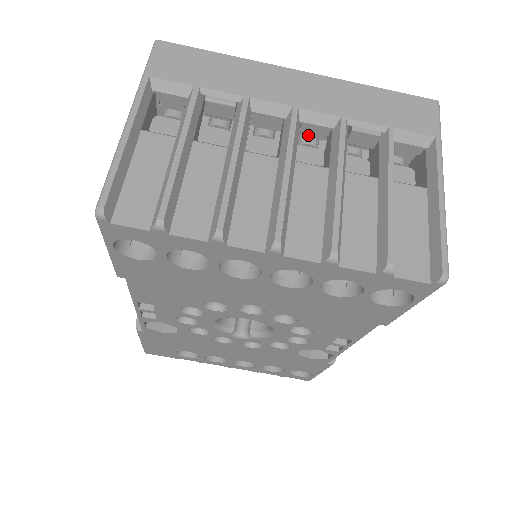
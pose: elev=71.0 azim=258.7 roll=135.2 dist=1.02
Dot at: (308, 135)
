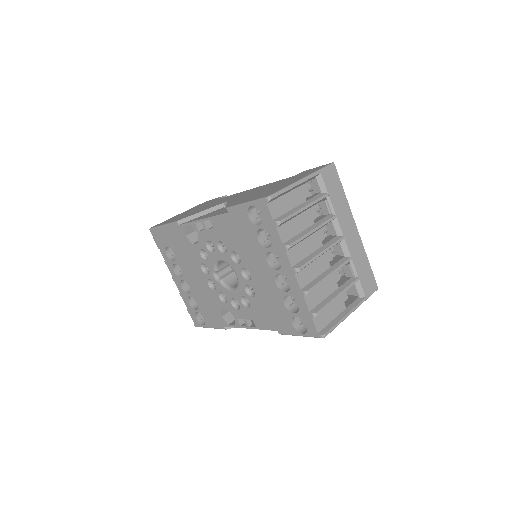
Dot at: (335, 248)
